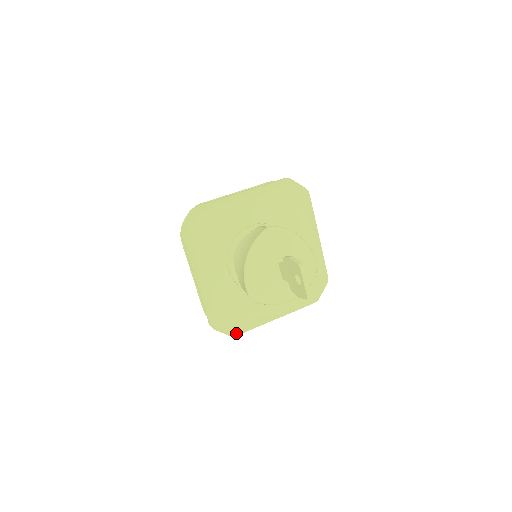
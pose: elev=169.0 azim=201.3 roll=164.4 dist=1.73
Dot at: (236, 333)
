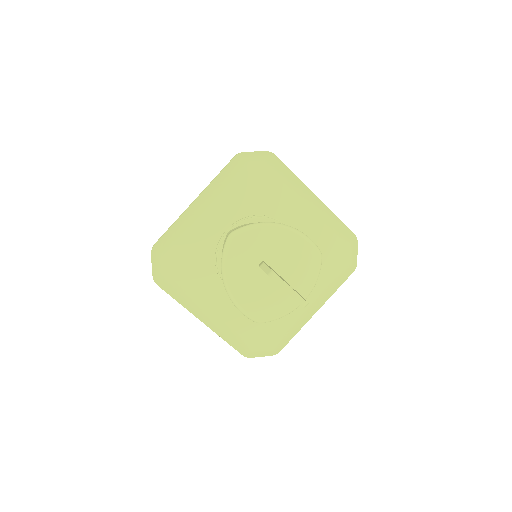
Dot at: (278, 349)
